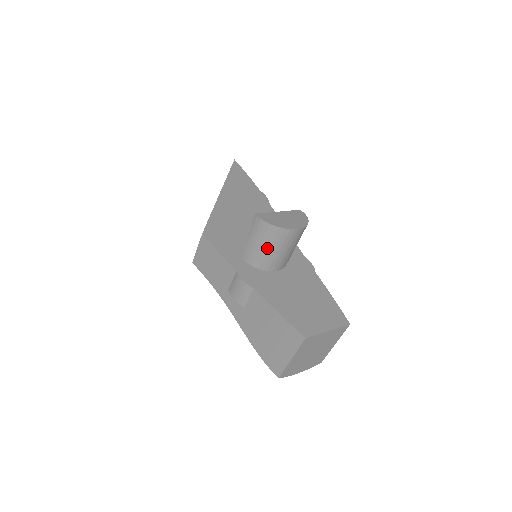
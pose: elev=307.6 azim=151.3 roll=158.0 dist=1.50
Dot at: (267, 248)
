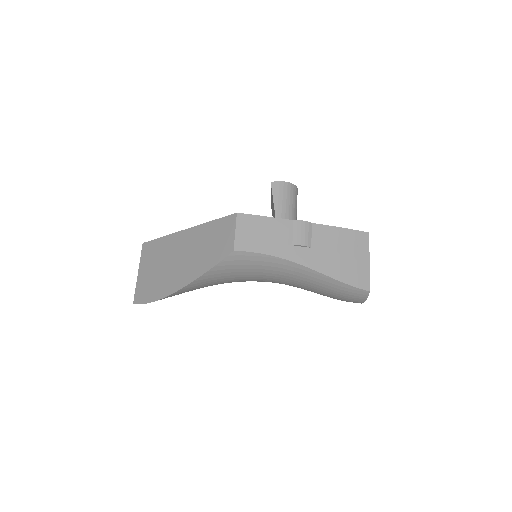
Dot at: (291, 205)
